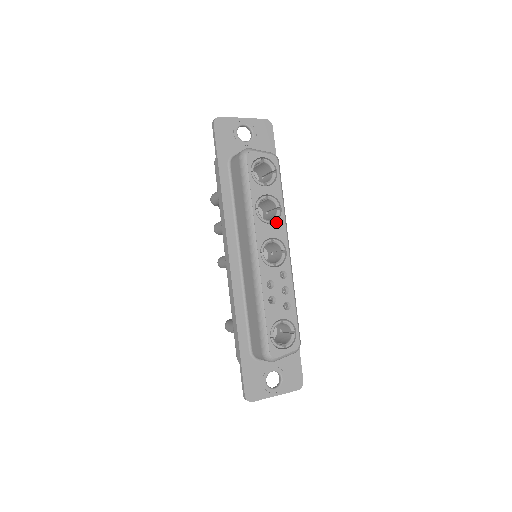
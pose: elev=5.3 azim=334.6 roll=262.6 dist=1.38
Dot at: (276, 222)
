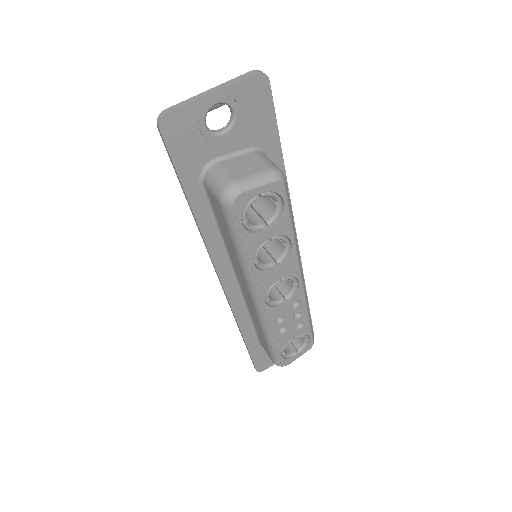
Dot at: (284, 261)
